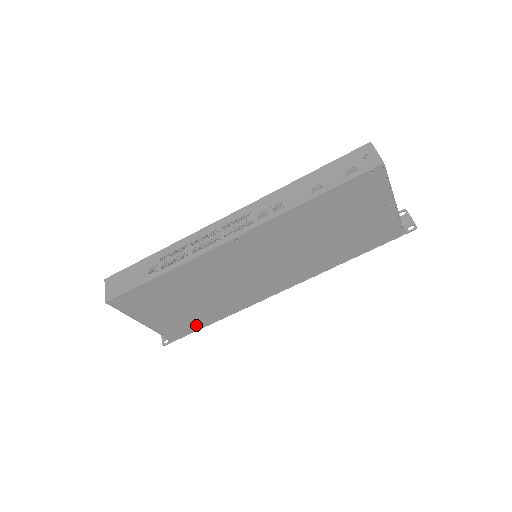
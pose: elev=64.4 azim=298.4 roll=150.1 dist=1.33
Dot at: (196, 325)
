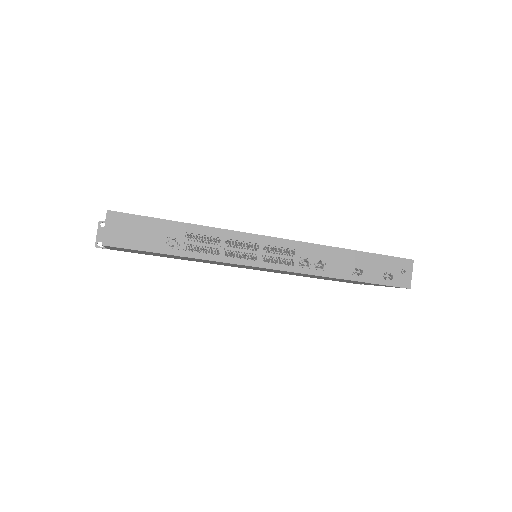
Dot at: (146, 254)
